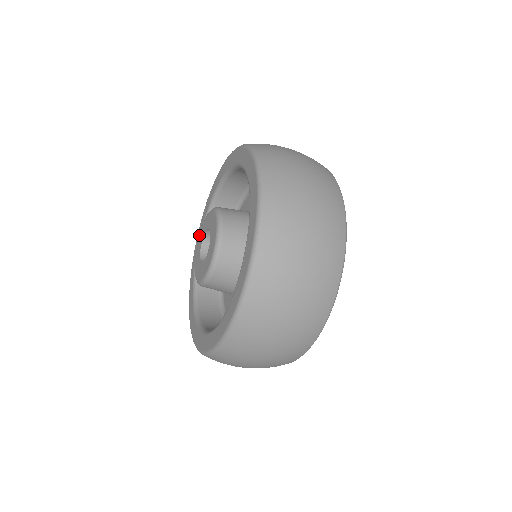
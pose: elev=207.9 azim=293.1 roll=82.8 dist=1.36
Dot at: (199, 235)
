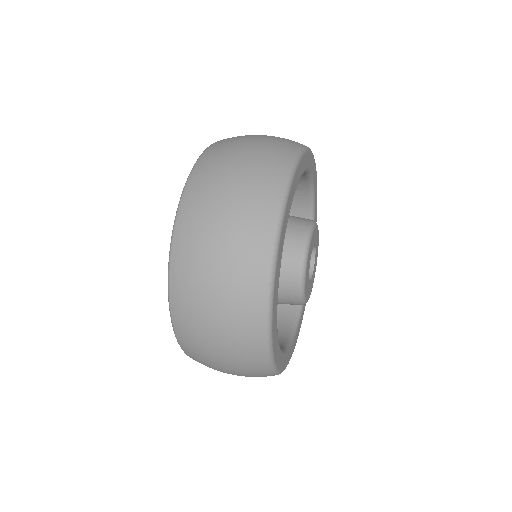
Dot at: occluded
